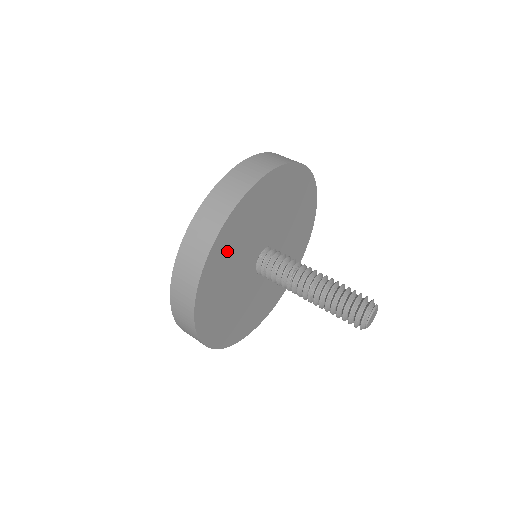
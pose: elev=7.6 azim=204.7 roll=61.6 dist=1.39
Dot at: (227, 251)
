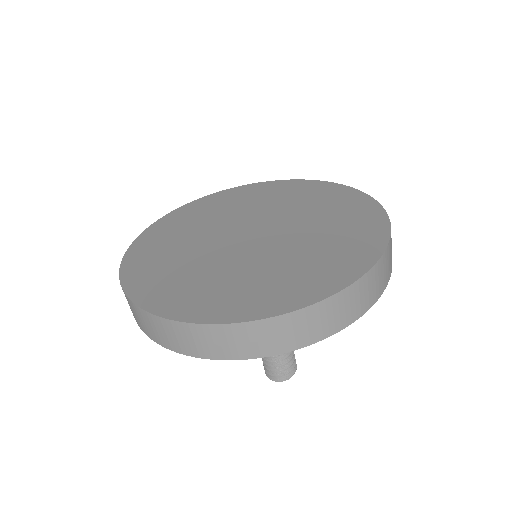
Dot at: occluded
